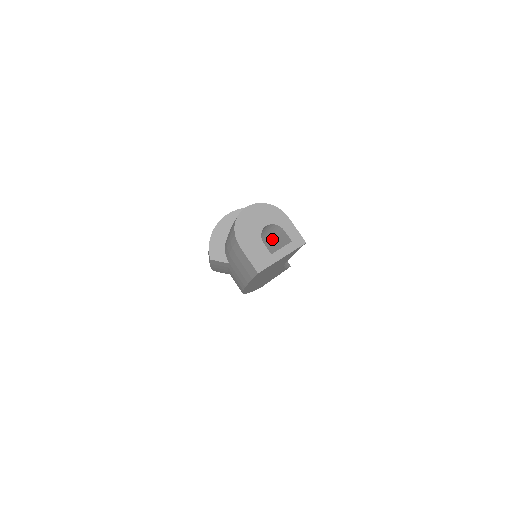
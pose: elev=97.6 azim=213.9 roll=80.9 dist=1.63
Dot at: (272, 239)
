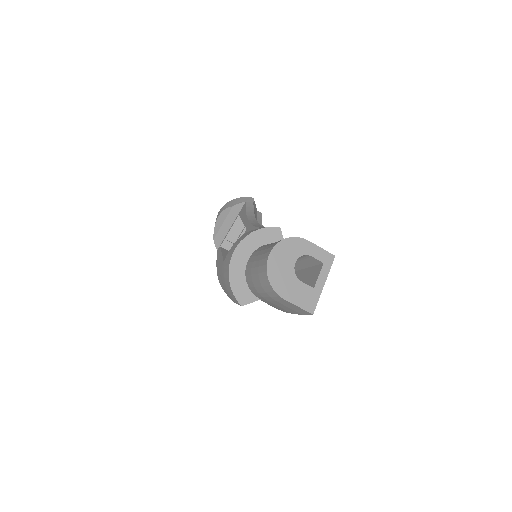
Dot at: occluded
